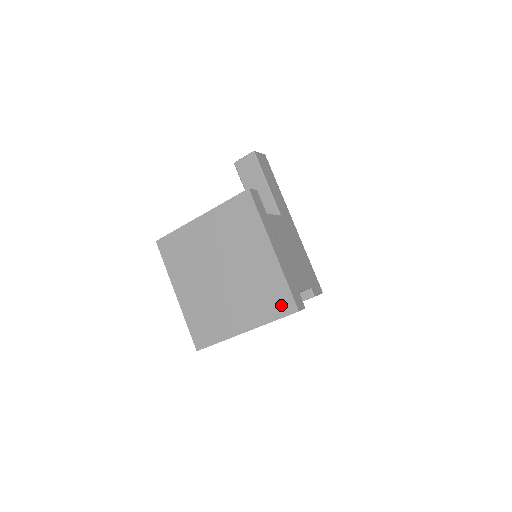
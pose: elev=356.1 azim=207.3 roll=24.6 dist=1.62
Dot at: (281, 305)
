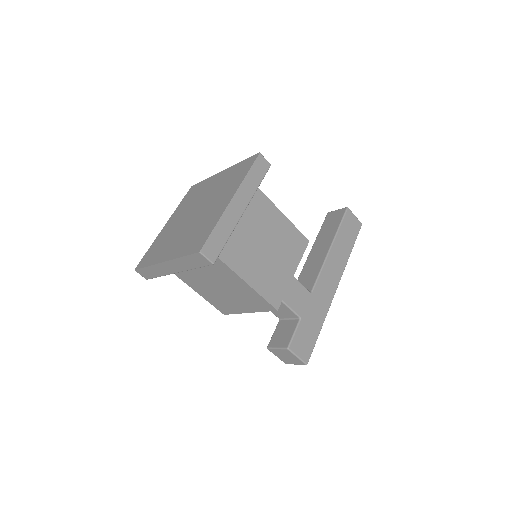
Dot at: (196, 244)
